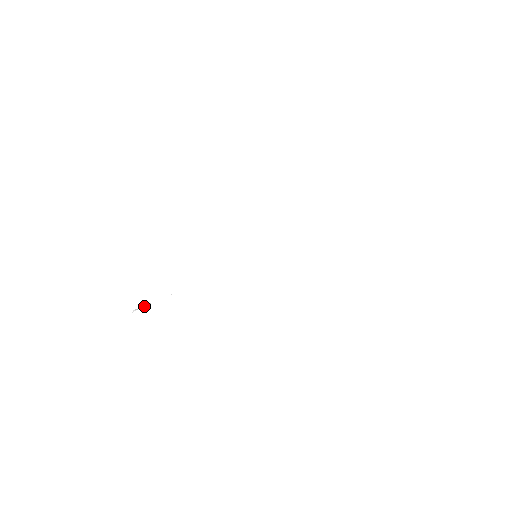
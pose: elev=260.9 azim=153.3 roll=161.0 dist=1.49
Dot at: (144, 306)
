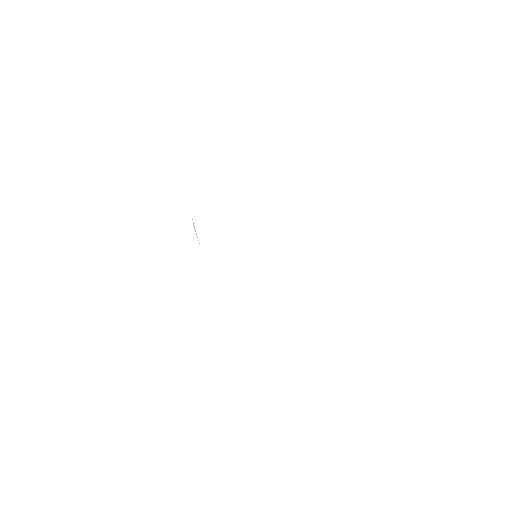
Dot at: (194, 227)
